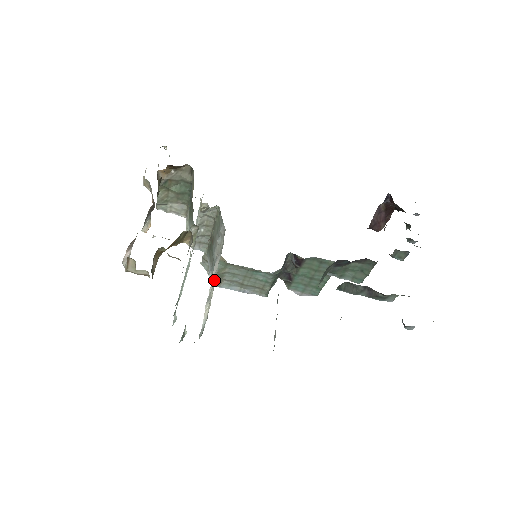
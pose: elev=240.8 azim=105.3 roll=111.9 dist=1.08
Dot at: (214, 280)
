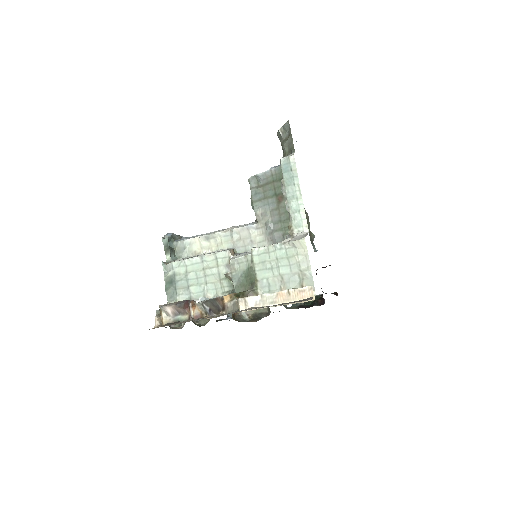
Dot at: (225, 238)
